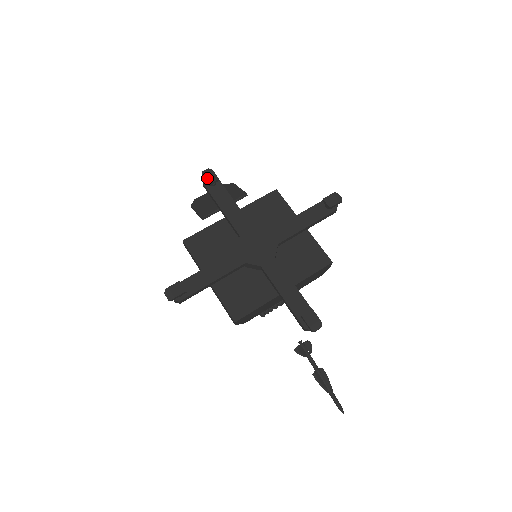
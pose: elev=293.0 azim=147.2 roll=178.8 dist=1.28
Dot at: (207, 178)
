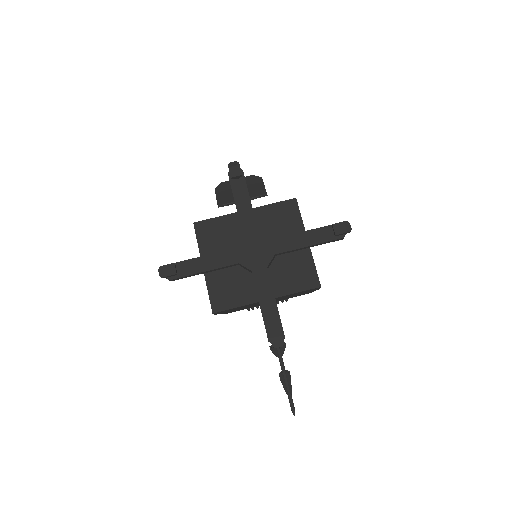
Dot at: (231, 171)
